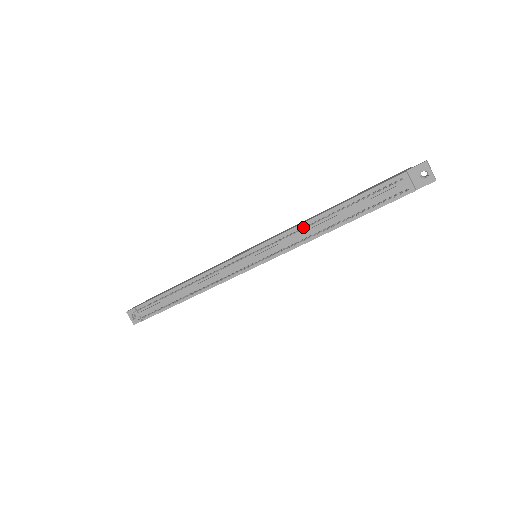
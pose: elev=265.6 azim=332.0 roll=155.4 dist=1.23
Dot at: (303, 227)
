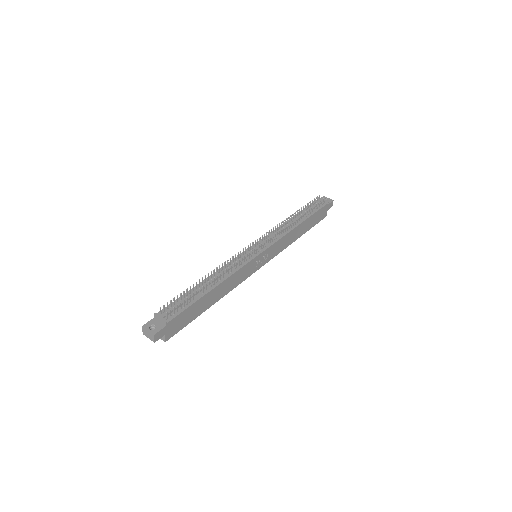
Dot at: (281, 227)
